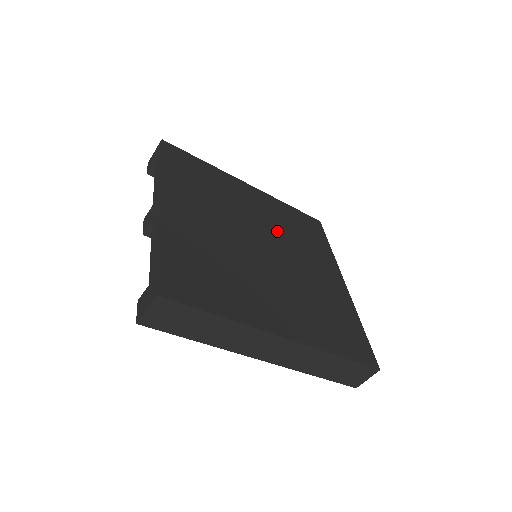
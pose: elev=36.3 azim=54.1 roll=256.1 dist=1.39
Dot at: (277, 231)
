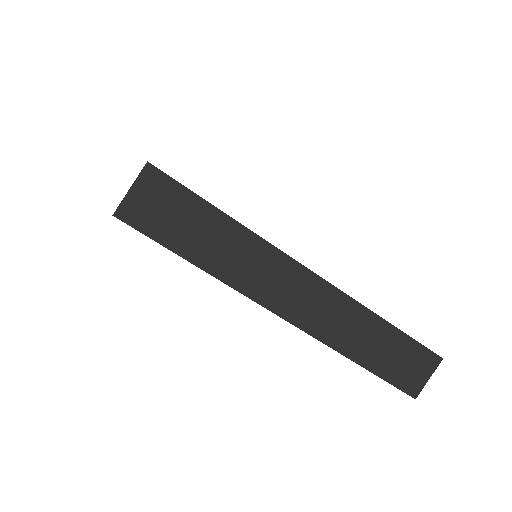
Dot at: occluded
